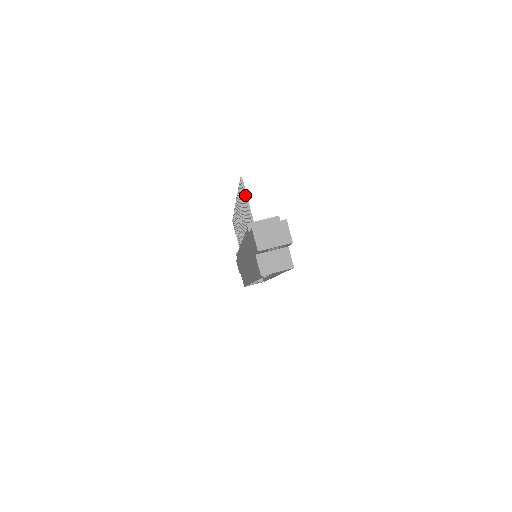
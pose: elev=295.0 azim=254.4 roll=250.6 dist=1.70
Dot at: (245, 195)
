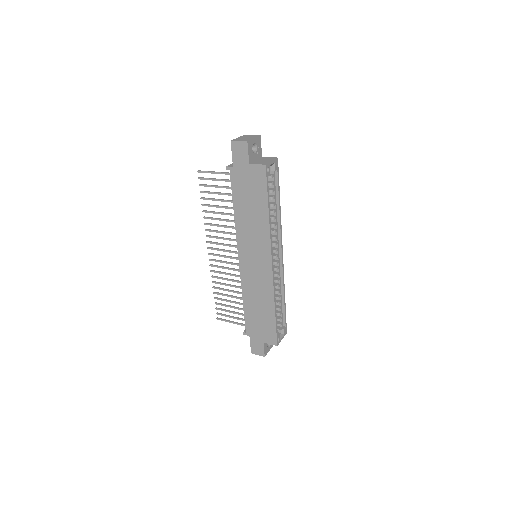
Dot at: (209, 171)
